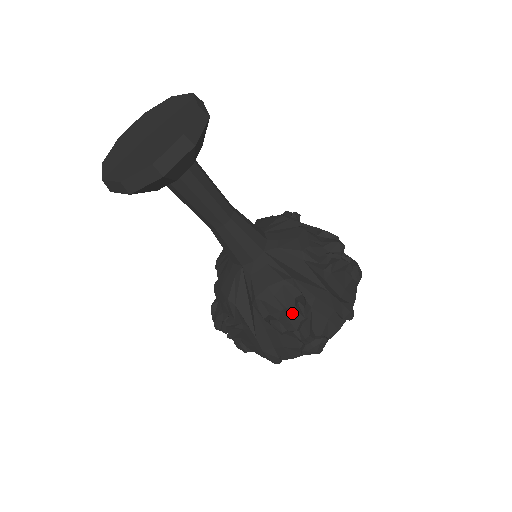
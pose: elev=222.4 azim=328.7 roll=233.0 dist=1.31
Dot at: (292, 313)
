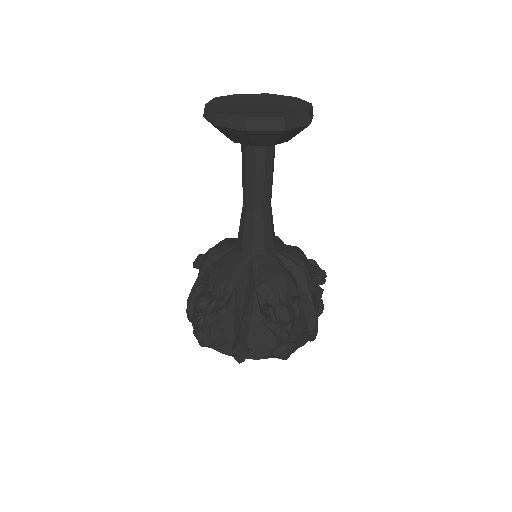
Dot at: (290, 307)
